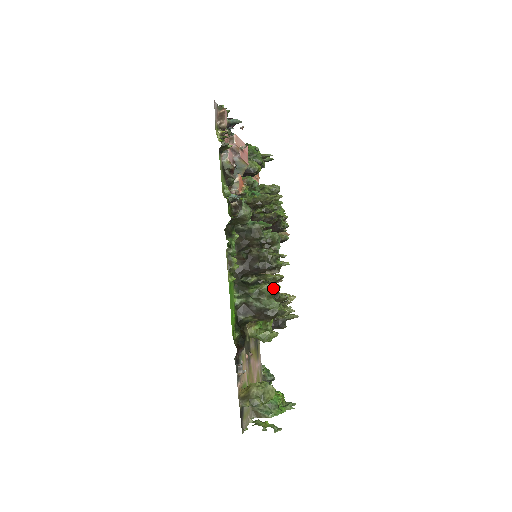
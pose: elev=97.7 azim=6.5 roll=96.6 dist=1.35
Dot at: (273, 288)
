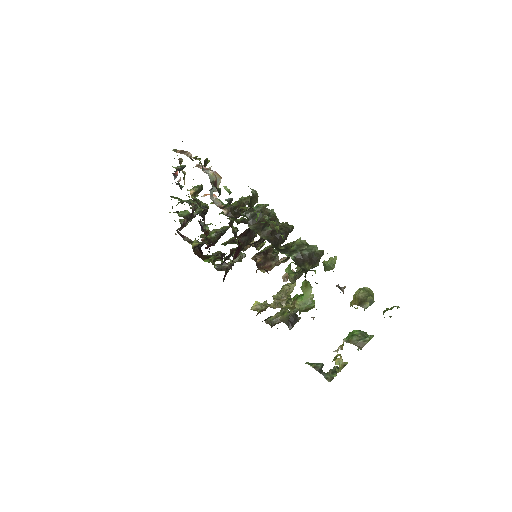
Dot at: (304, 240)
